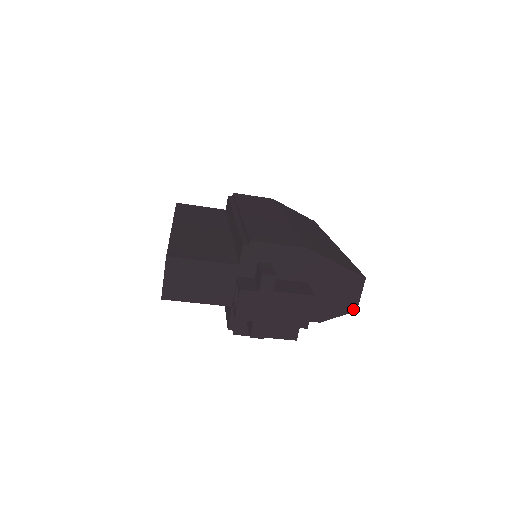
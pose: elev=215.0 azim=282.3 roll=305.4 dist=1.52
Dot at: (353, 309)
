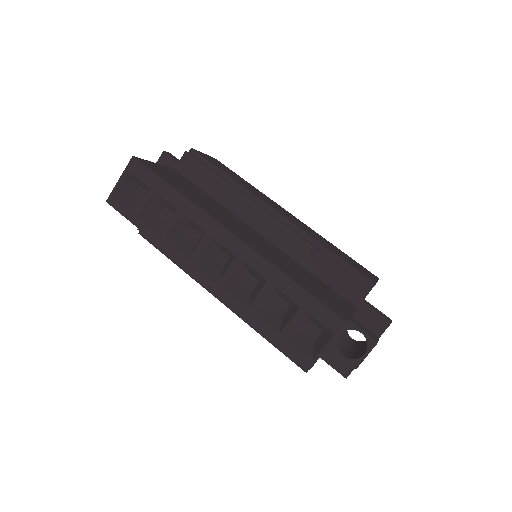
Dot at: occluded
